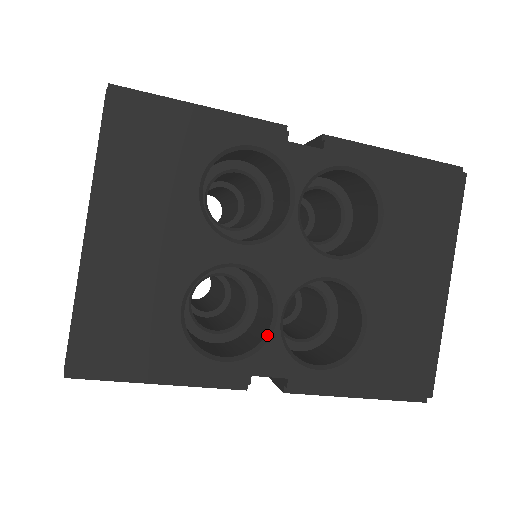
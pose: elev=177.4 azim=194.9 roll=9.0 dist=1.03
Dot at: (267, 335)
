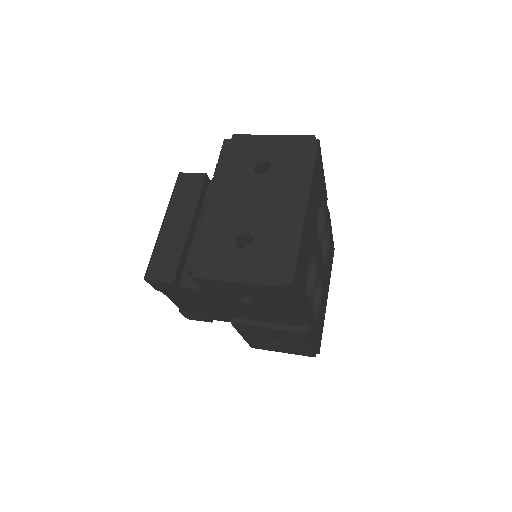
Dot at: (311, 297)
